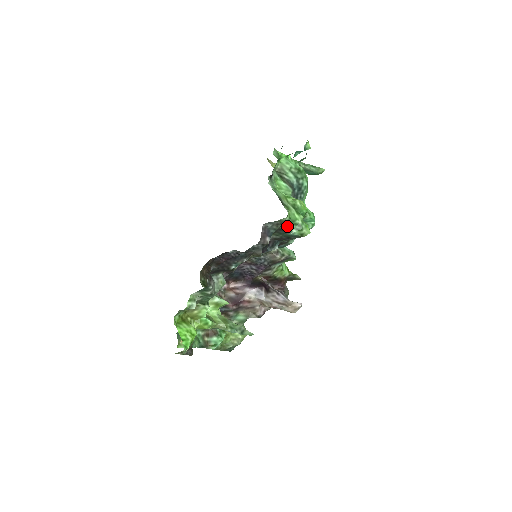
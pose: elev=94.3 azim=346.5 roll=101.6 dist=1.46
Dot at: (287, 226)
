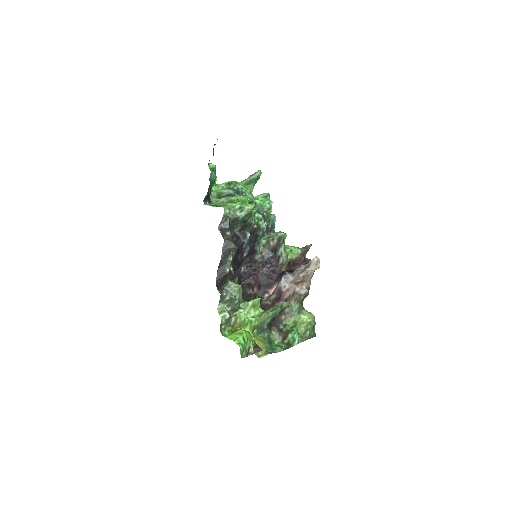
Dot at: (233, 215)
